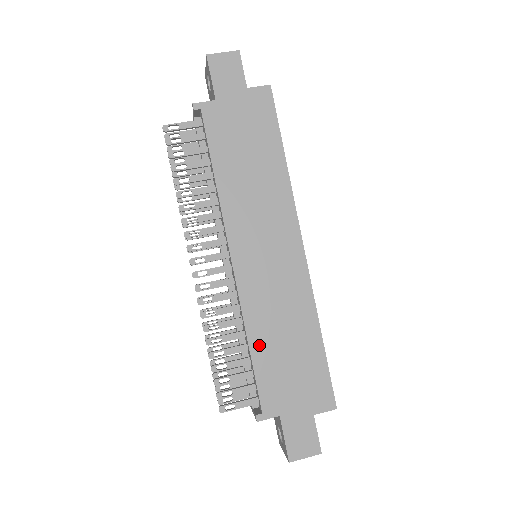
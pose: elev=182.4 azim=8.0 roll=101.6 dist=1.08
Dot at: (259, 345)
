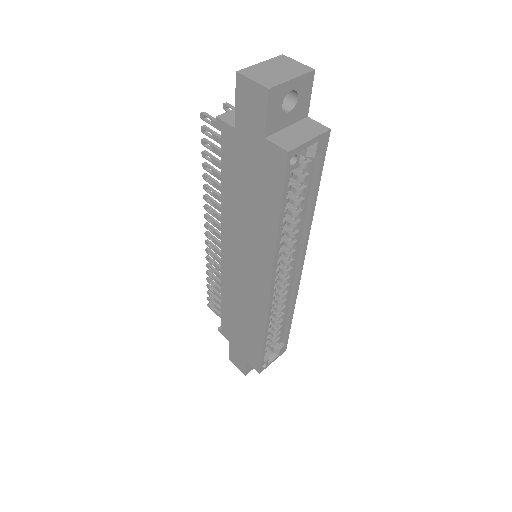
Dot at: (227, 306)
